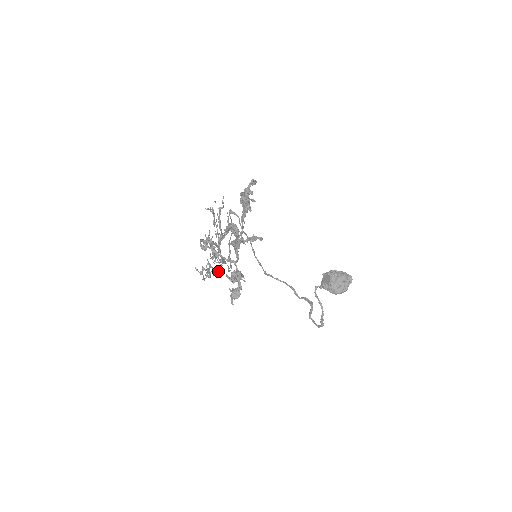
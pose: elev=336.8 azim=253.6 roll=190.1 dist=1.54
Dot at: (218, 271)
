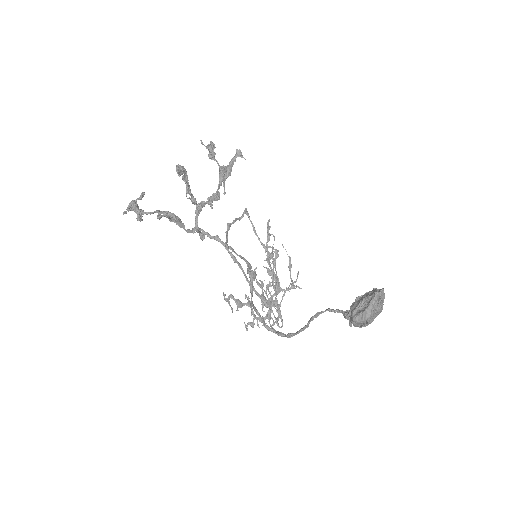
Dot at: occluded
